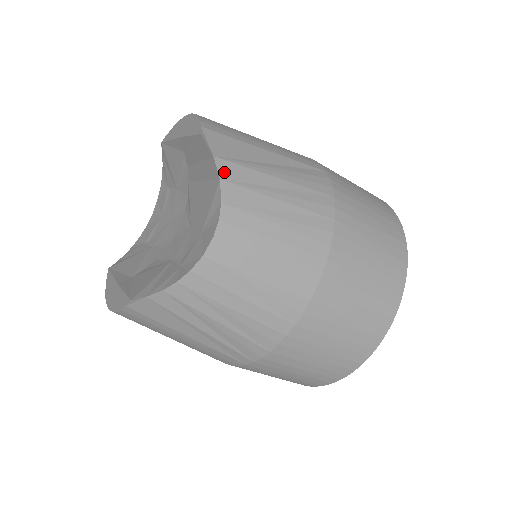
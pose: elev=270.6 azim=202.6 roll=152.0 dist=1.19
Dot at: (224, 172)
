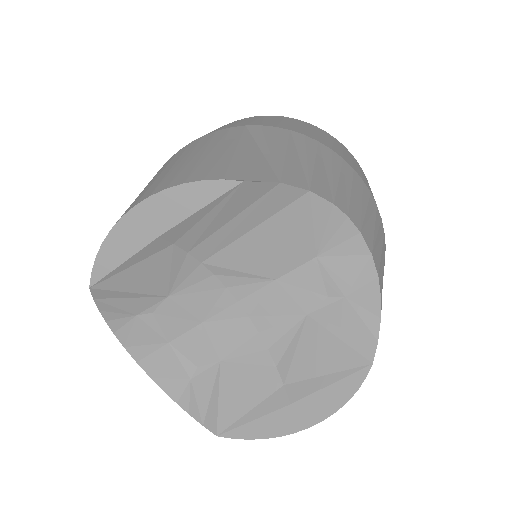
Dot at: (298, 184)
